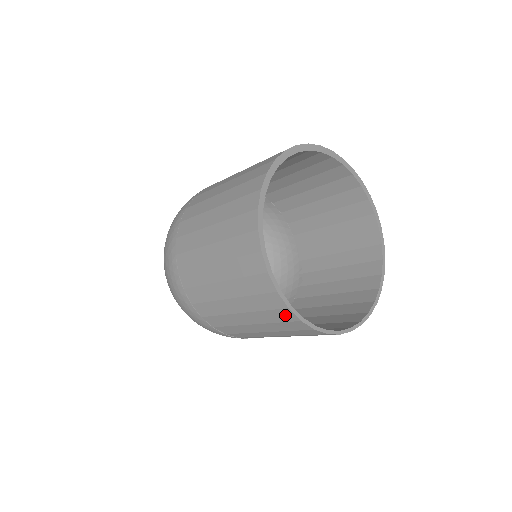
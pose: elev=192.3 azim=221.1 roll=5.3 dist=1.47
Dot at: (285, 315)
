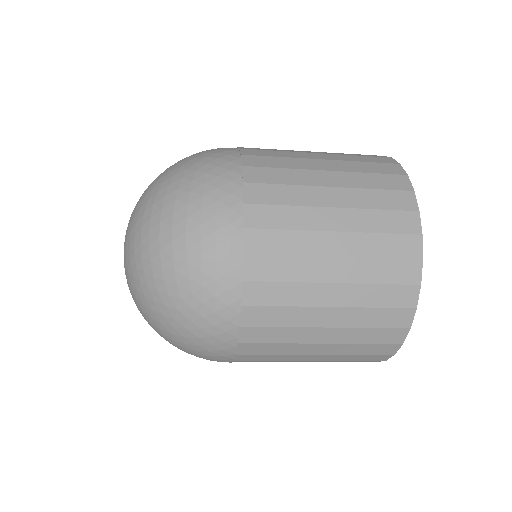
Dot at: occluded
